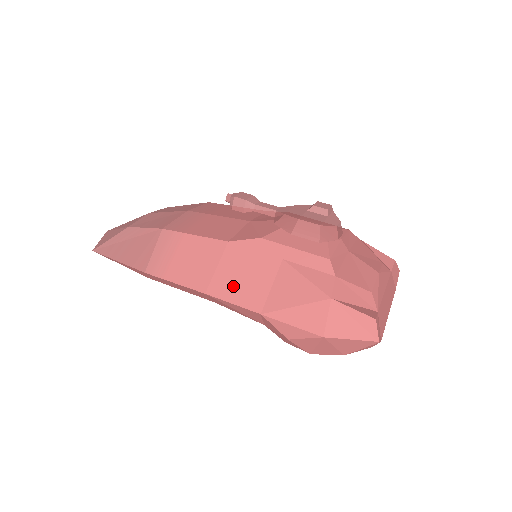
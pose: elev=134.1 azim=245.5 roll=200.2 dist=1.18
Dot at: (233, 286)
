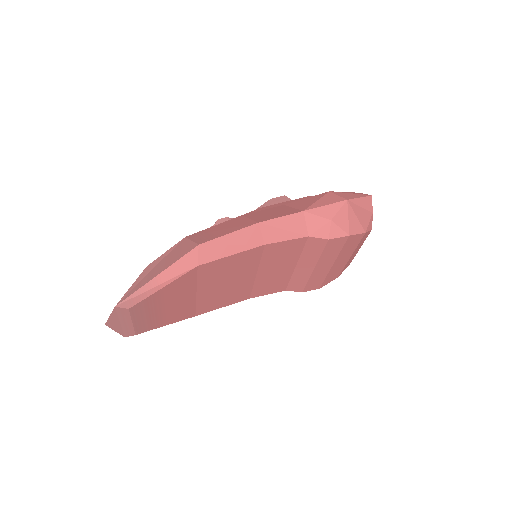
Dot at: (271, 216)
